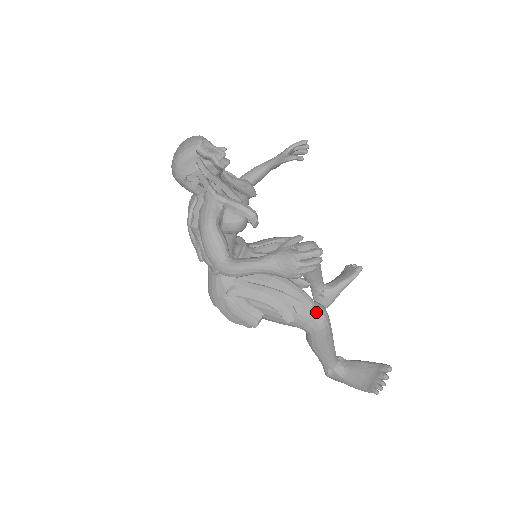
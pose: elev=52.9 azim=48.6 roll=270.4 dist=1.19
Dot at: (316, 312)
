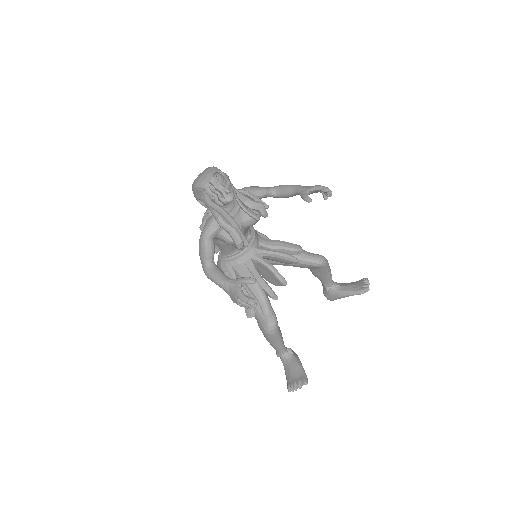
Dot at: (266, 322)
